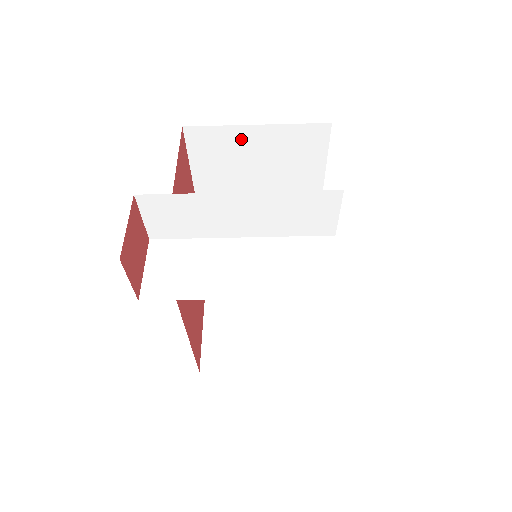
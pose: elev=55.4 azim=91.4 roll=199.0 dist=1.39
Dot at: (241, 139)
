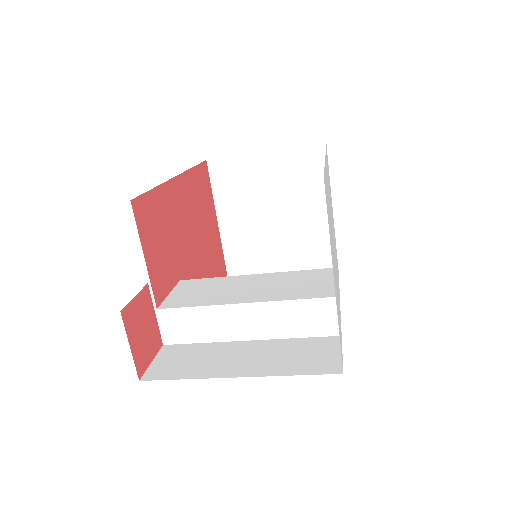
Dot at: occluded
